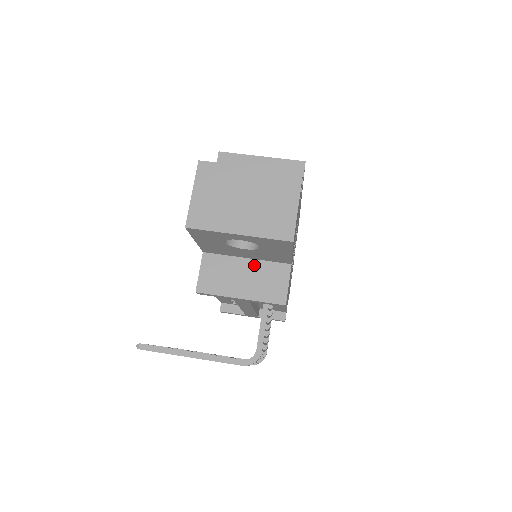
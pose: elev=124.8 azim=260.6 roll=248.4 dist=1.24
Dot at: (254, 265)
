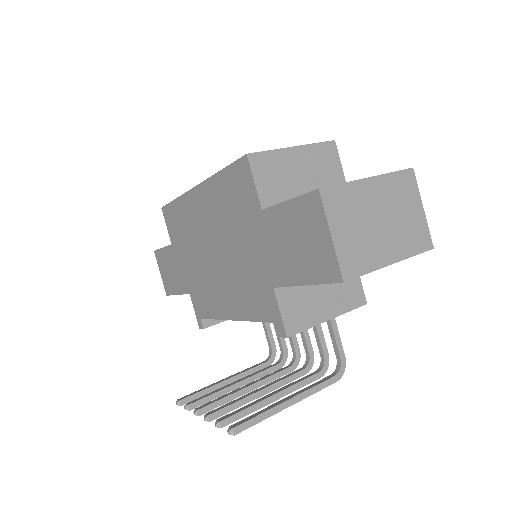
Dot at: occluded
